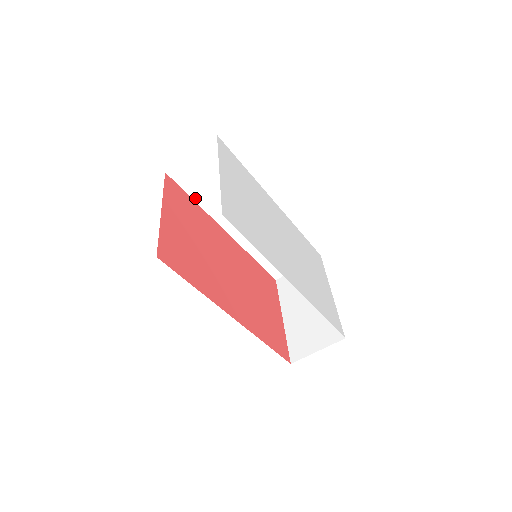
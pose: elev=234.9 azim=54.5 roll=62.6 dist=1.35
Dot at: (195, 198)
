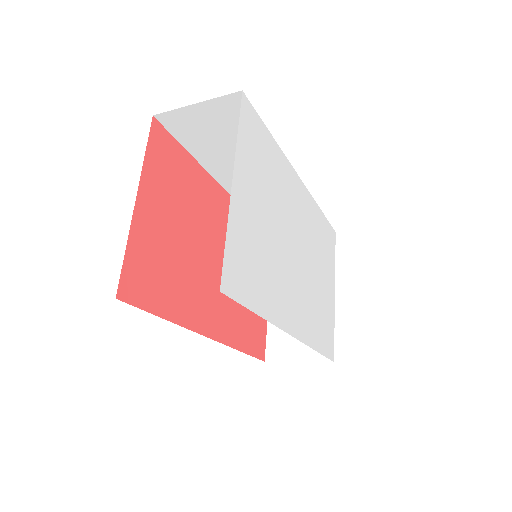
Dot at: (191, 151)
